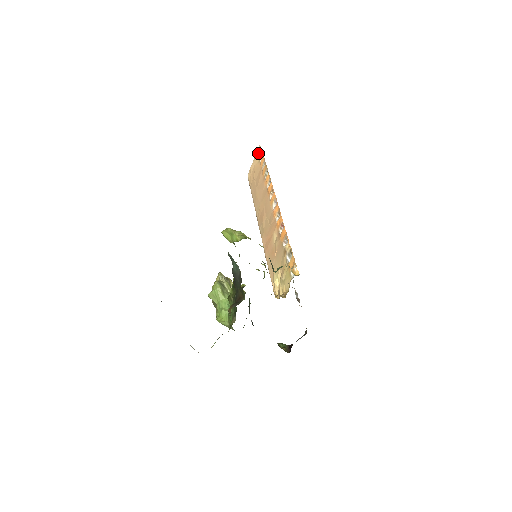
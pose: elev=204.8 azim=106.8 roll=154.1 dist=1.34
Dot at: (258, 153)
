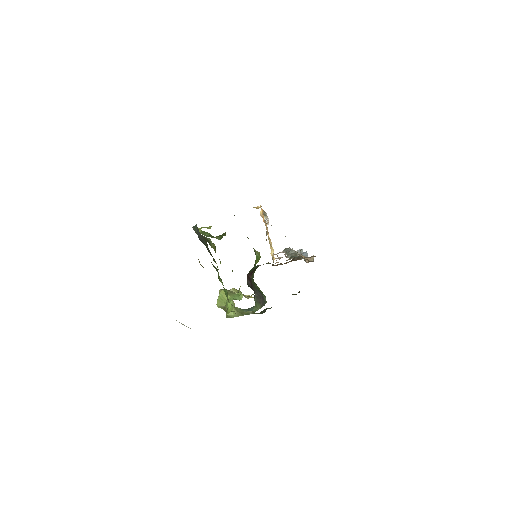
Dot at: occluded
